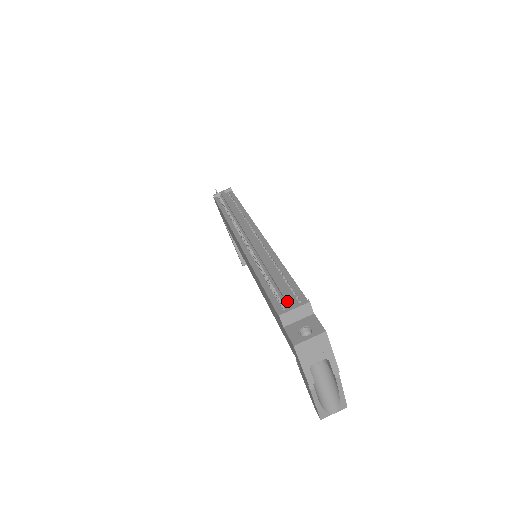
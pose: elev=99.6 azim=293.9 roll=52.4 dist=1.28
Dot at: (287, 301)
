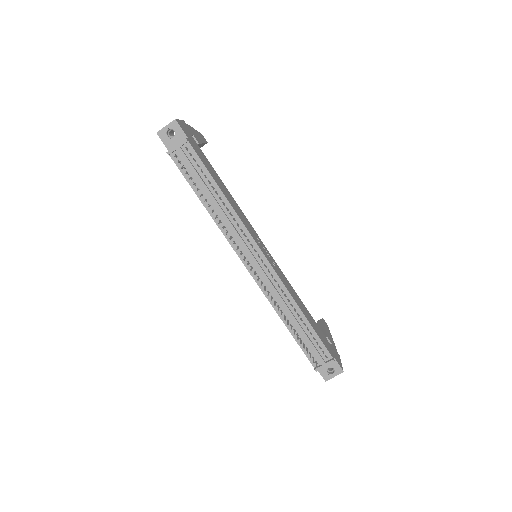
Dot at: (319, 360)
